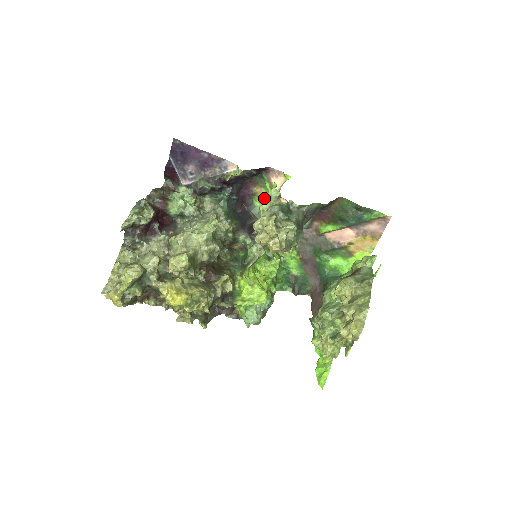
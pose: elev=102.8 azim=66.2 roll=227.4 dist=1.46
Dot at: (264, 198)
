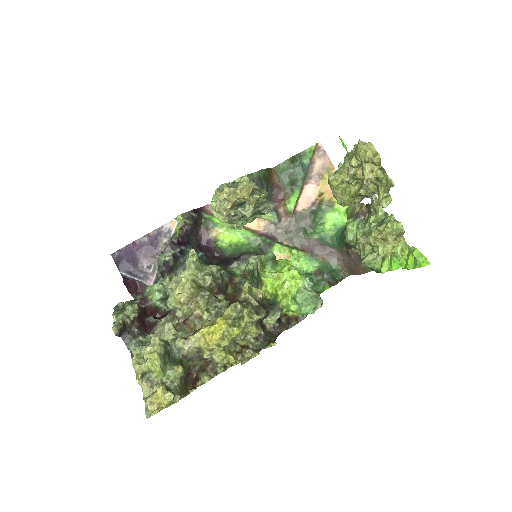
Dot at: (212, 205)
